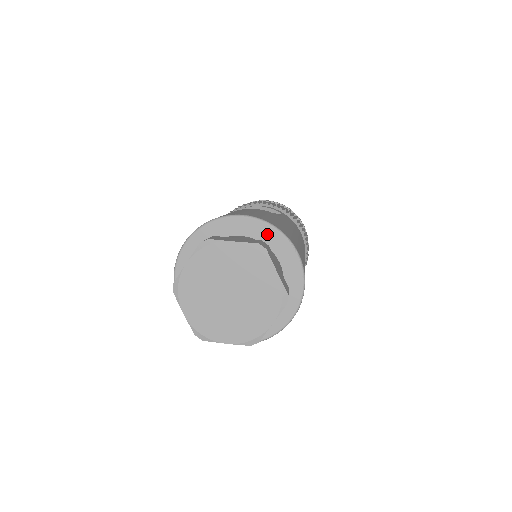
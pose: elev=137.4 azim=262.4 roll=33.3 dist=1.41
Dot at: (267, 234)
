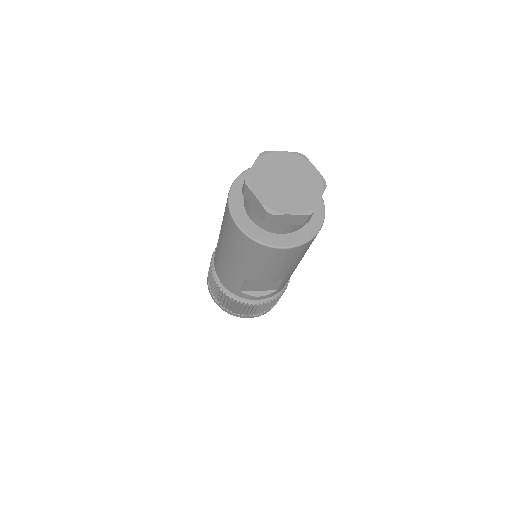
Dot at: occluded
